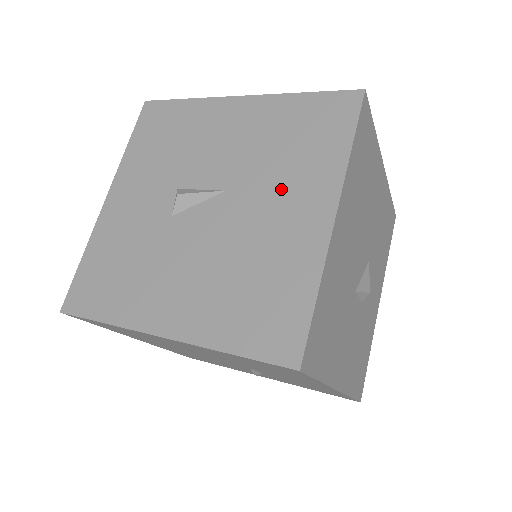
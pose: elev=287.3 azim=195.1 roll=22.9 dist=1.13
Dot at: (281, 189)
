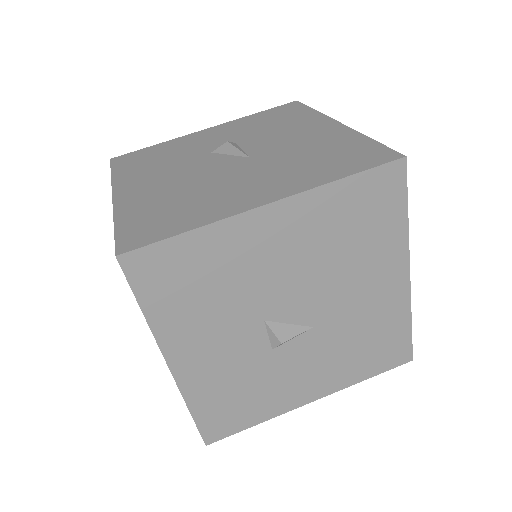
Dot at: (271, 173)
